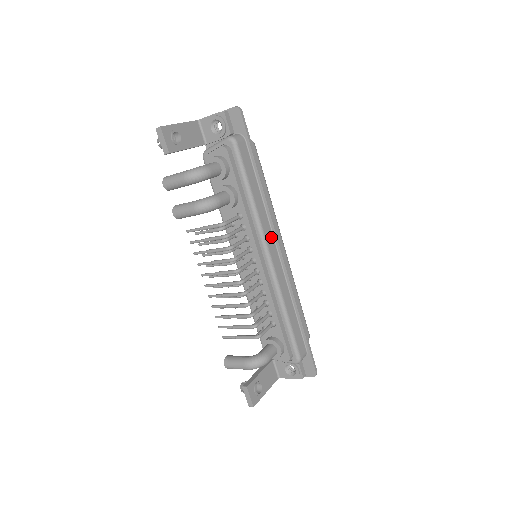
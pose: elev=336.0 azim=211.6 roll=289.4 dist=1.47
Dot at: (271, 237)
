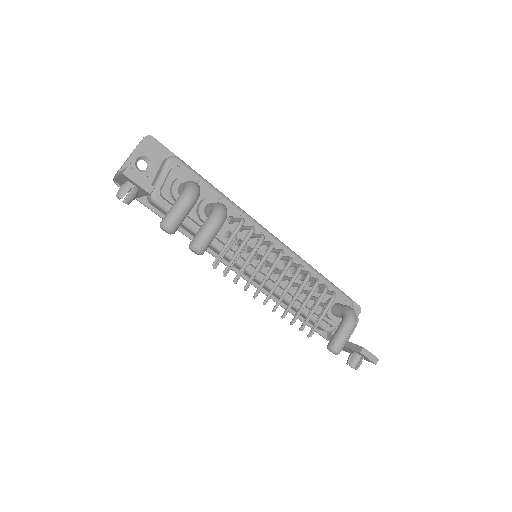
Dot at: occluded
